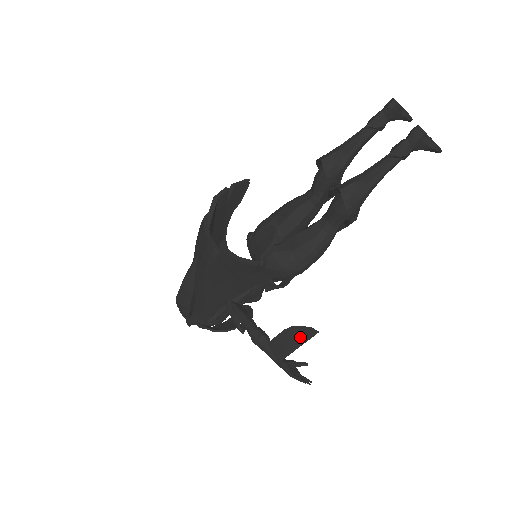
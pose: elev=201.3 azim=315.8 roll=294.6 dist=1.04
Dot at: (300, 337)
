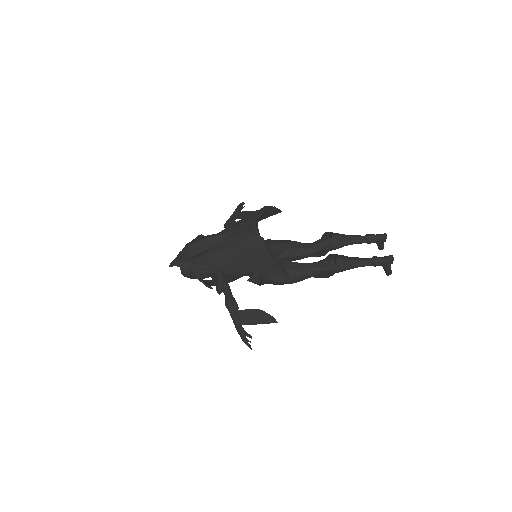
Dot at: (263, 319)
